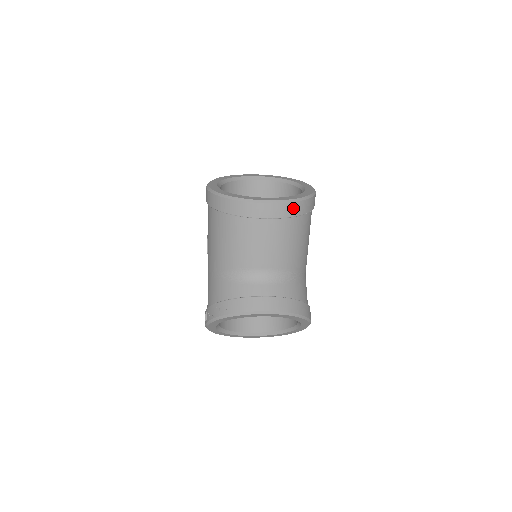
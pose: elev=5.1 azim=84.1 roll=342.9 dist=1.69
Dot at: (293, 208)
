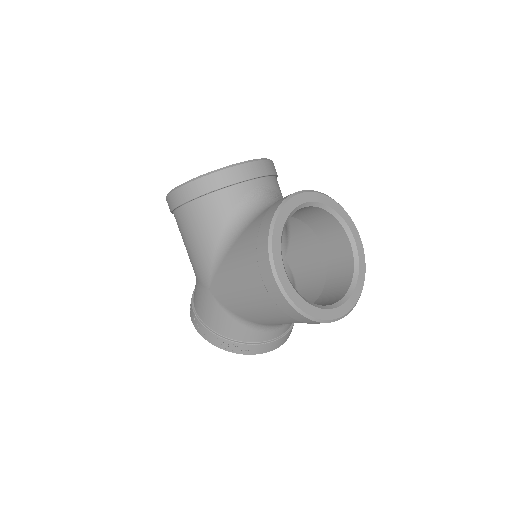
Dot at: occluded
